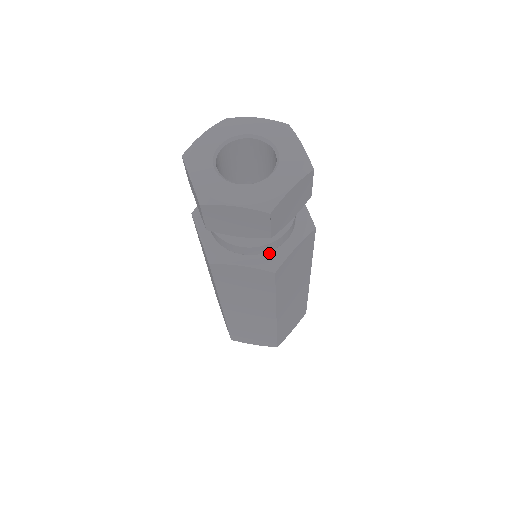
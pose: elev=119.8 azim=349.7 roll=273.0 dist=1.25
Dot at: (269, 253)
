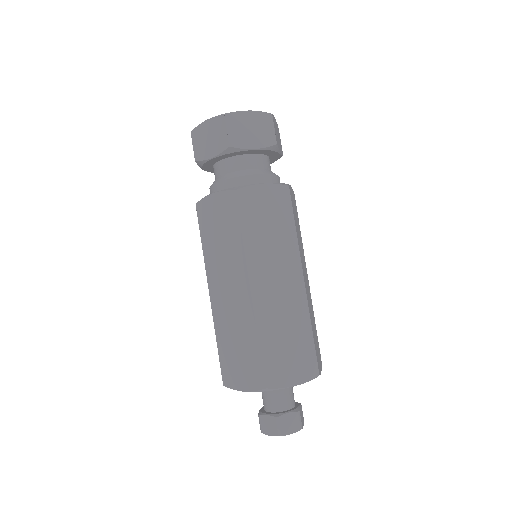
Dot at: occluded
